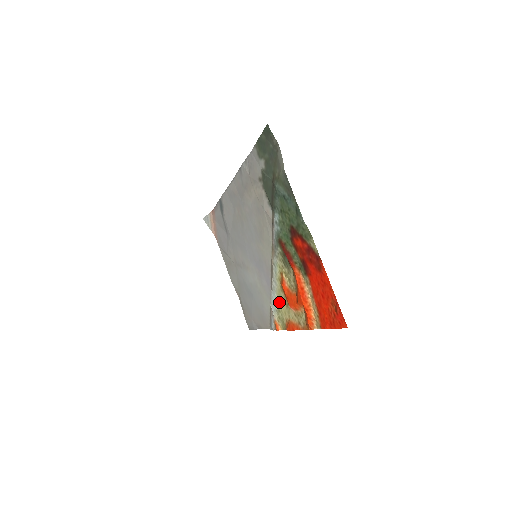
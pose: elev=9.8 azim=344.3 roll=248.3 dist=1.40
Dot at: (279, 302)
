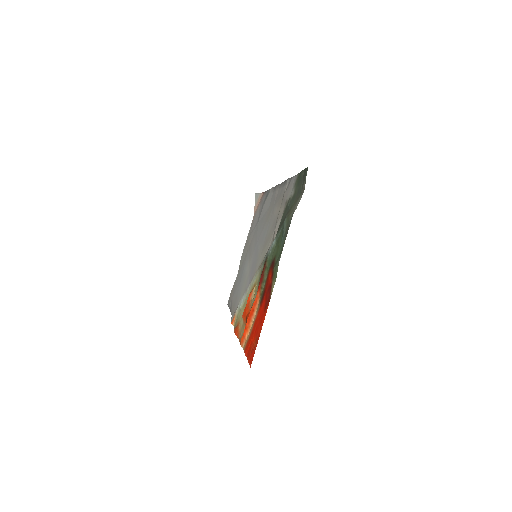
Dot at: (244, 304)
